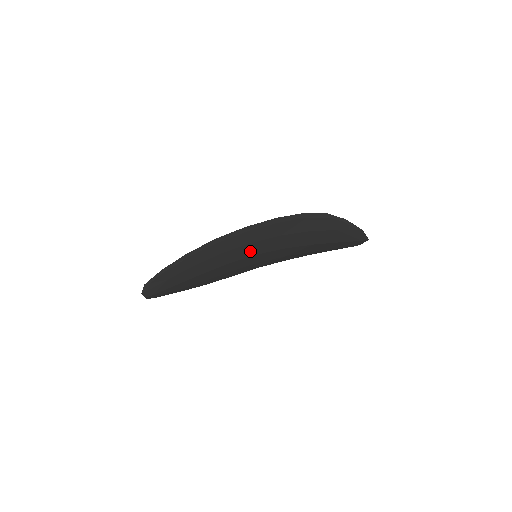
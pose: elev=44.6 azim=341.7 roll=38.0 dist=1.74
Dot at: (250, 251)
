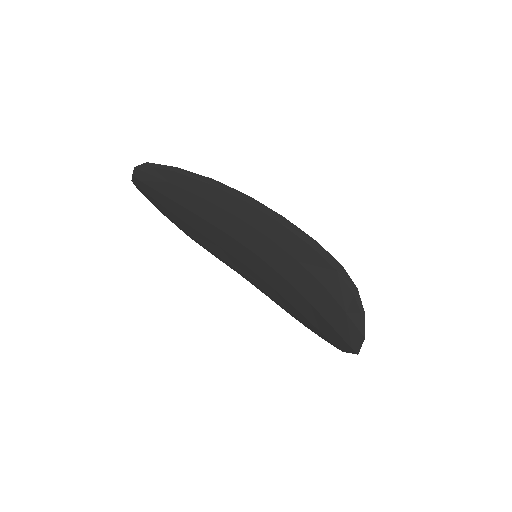
Dot at: (258, 245)
